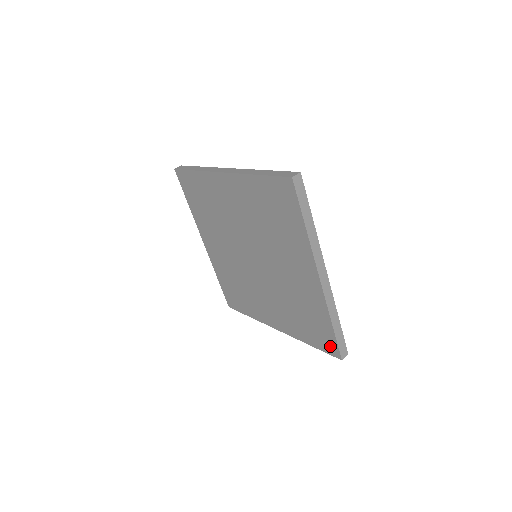
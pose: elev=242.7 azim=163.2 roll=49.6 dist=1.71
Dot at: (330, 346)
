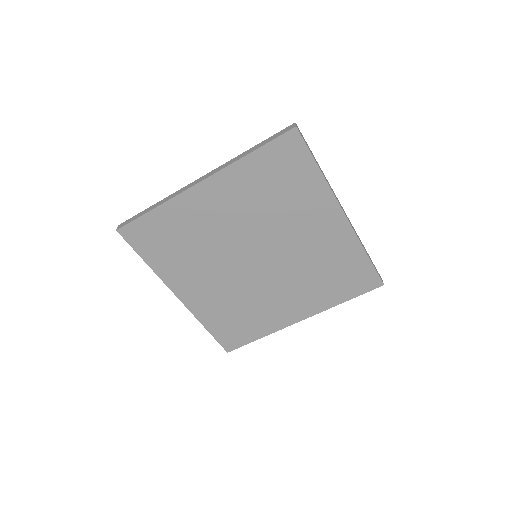
Dot at: (369, 281)
